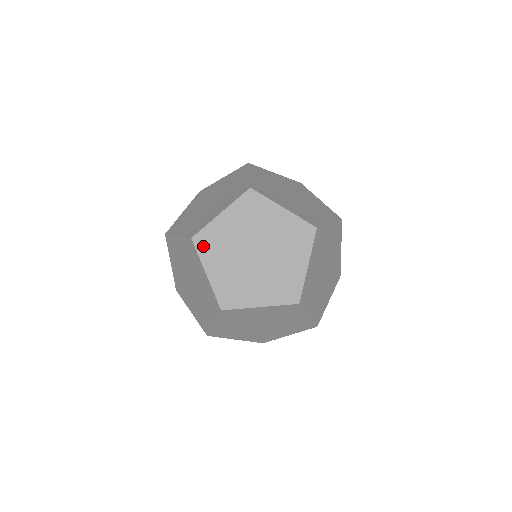
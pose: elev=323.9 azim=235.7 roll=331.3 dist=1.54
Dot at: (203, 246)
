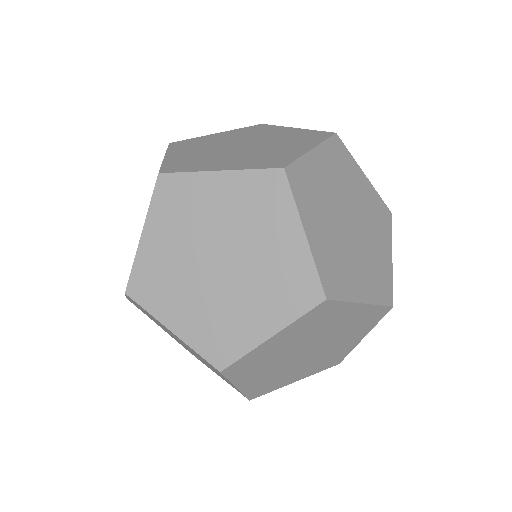
Dot at: (145, 295)
